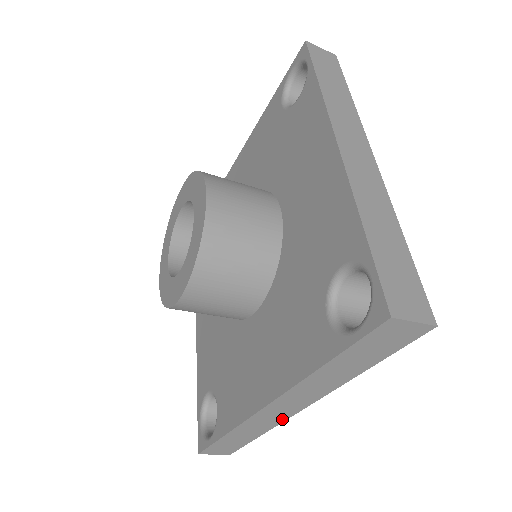
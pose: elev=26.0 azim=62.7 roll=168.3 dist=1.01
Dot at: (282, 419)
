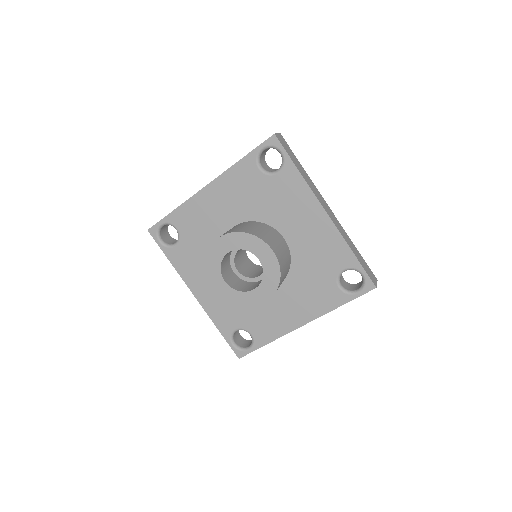
Dot at: occluded
